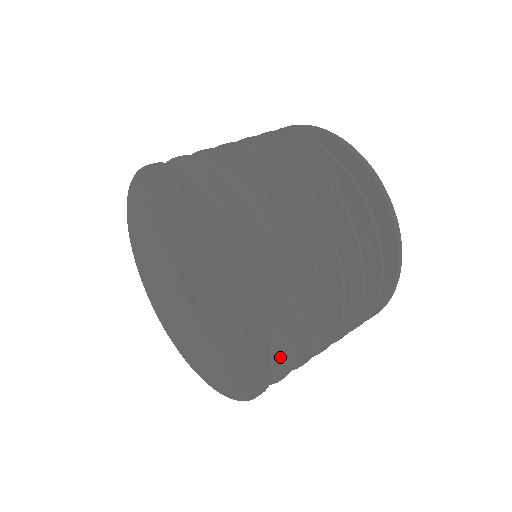
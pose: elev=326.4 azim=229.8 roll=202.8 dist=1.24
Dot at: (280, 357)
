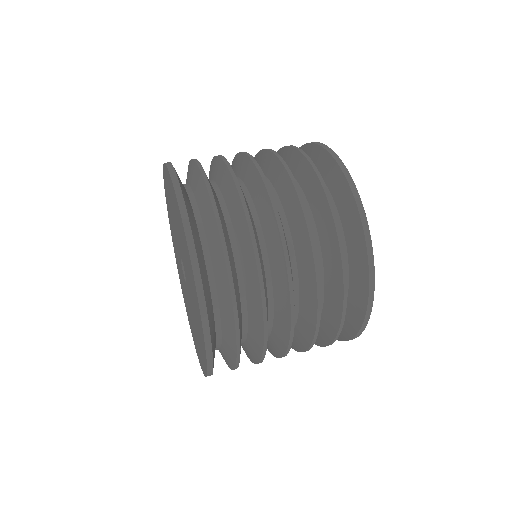
Dot at: occluded
